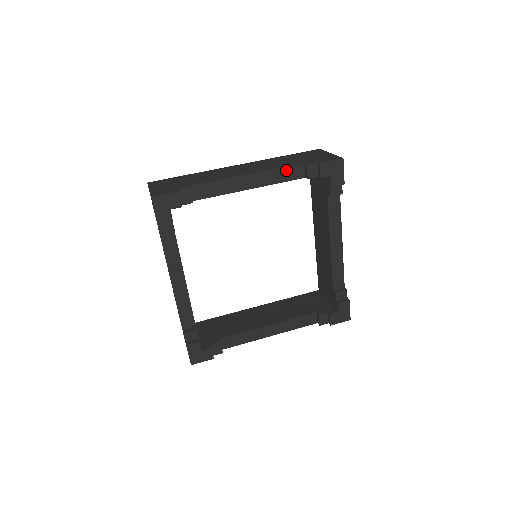
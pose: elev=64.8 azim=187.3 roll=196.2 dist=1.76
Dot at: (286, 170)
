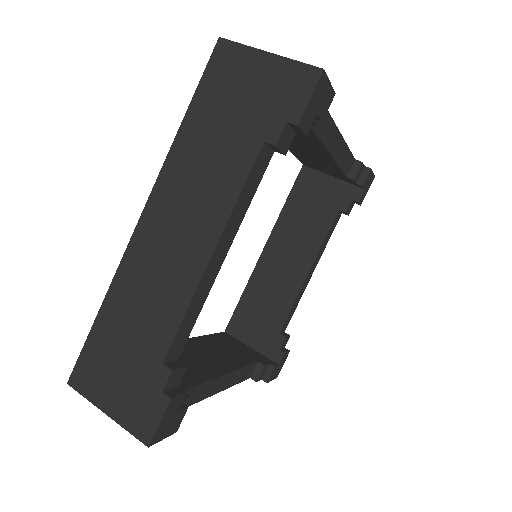
Dot at: (349, 156)
